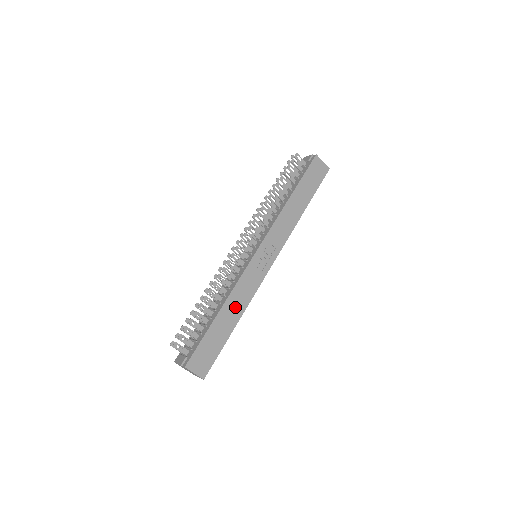
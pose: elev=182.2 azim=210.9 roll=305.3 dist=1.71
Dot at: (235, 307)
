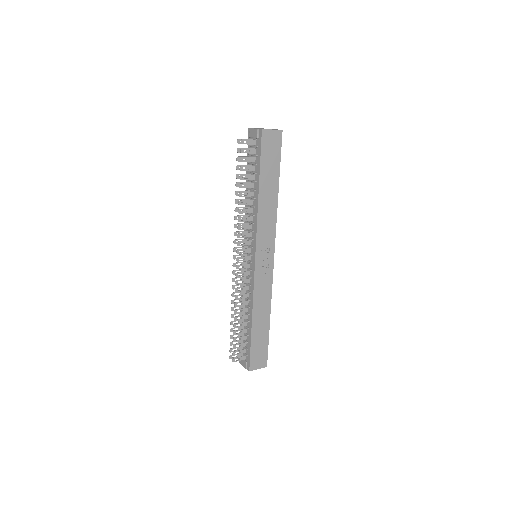
Dot at: (262, 311)
